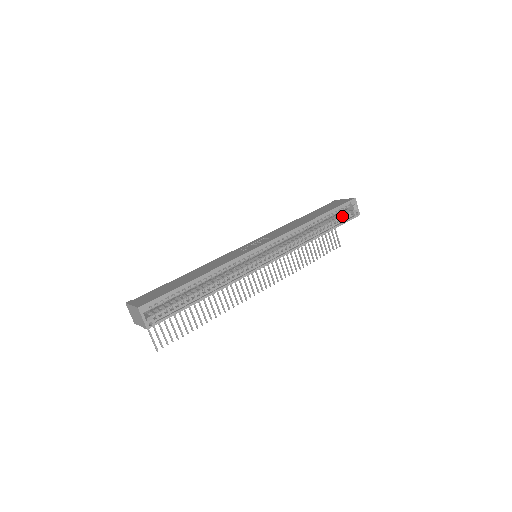
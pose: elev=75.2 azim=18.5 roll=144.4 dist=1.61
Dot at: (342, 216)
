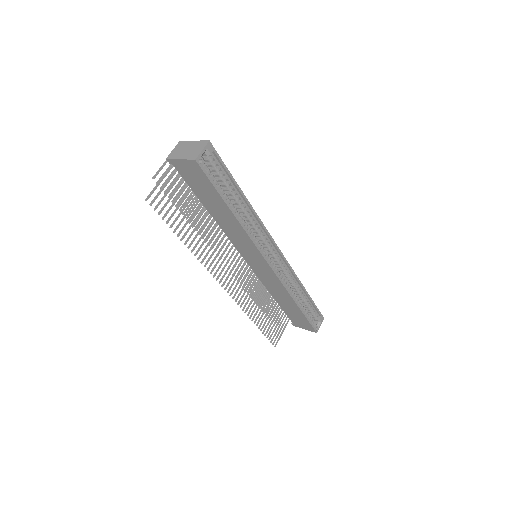
Dot at: occluded
